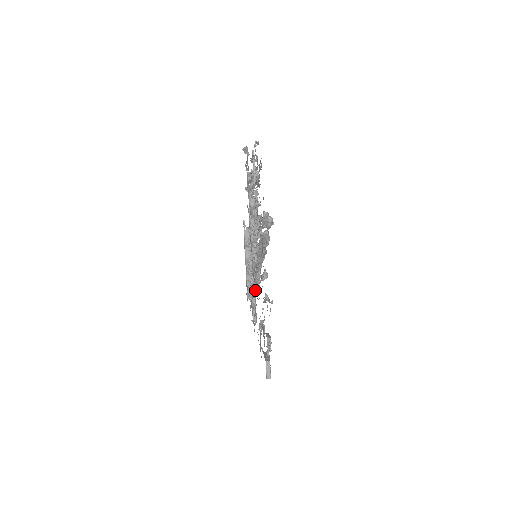
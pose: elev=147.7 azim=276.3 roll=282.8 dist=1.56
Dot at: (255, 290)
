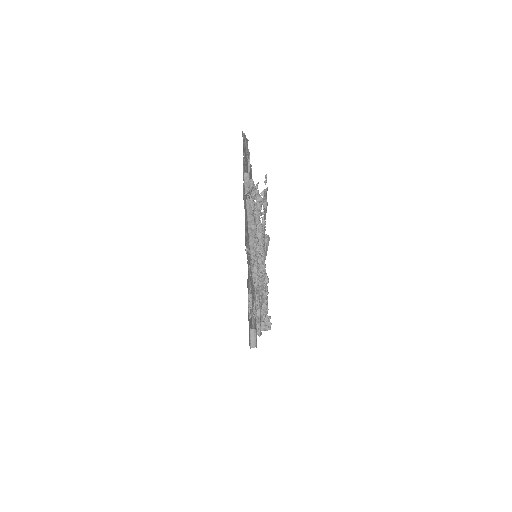
Dot at: (261, 305)
